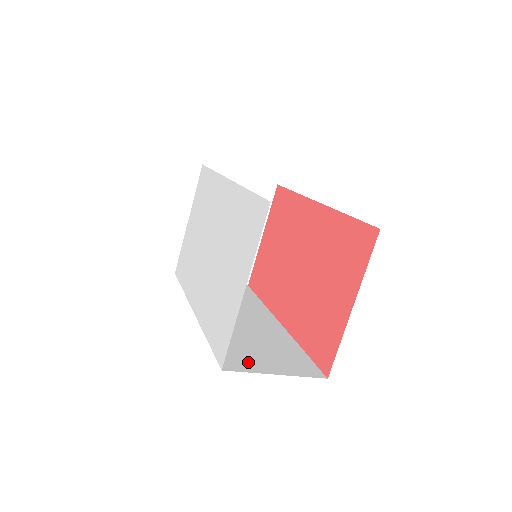
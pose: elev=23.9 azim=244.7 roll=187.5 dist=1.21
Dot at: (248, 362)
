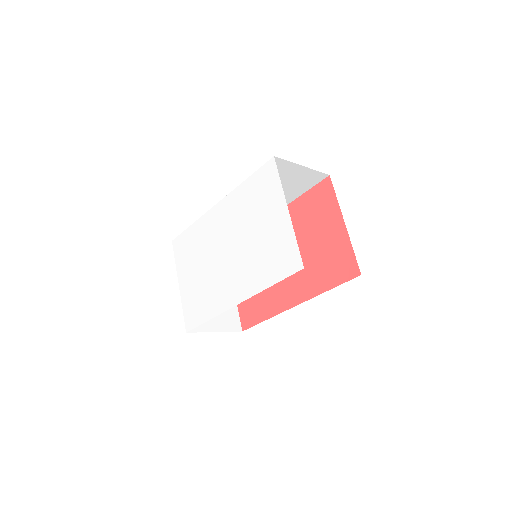
Dot at: occluded
